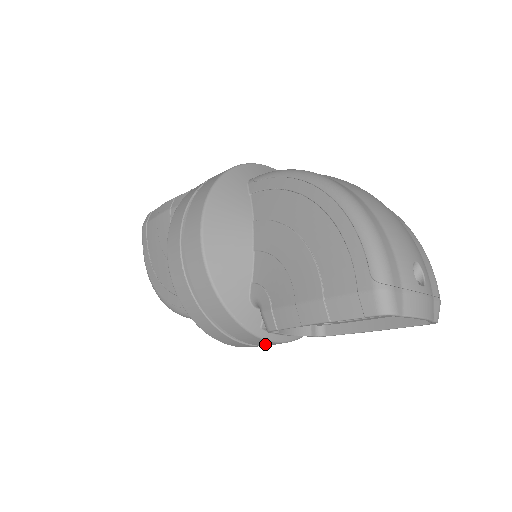
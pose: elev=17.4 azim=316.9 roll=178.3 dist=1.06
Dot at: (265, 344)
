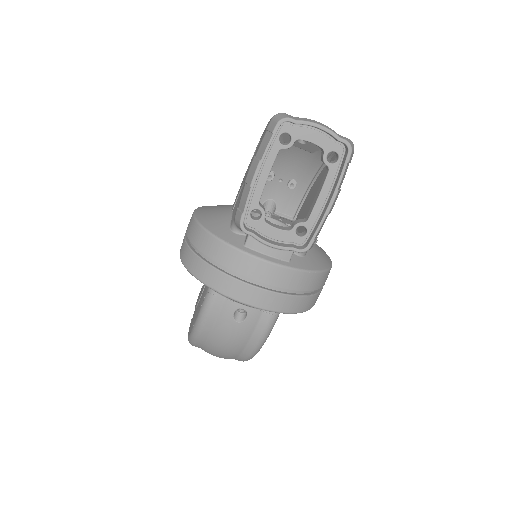
Dot at: (258, 272)
